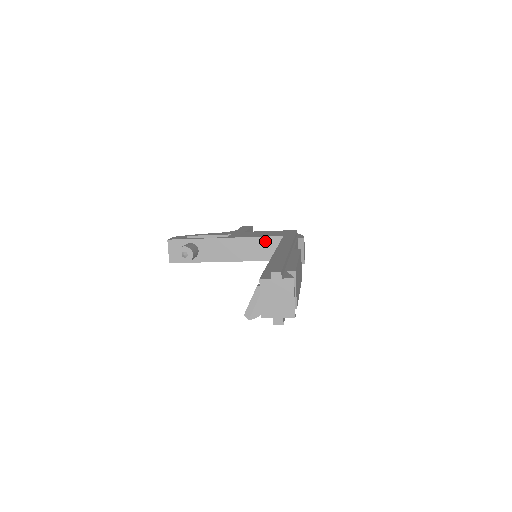
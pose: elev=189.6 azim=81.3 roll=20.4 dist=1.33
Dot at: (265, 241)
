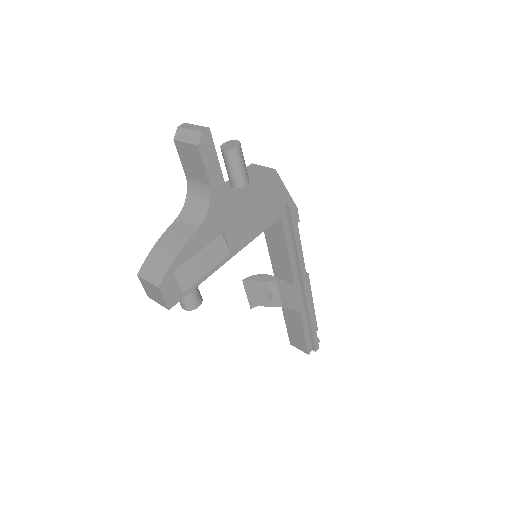
Dot at: occluded
